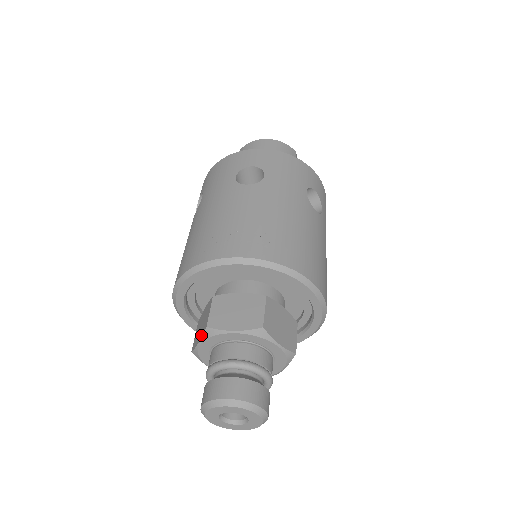
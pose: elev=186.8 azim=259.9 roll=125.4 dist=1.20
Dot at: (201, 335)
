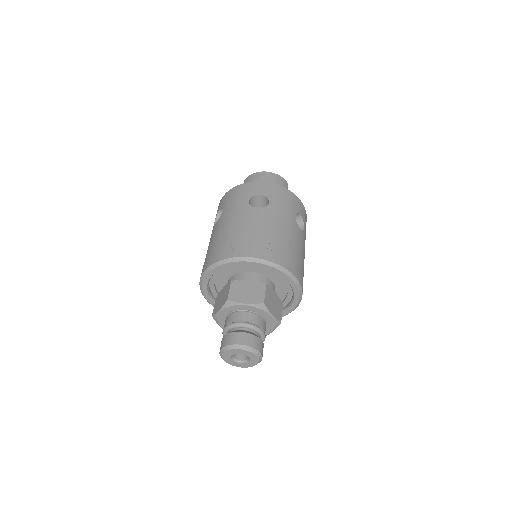
Dot at: (222, 305)
